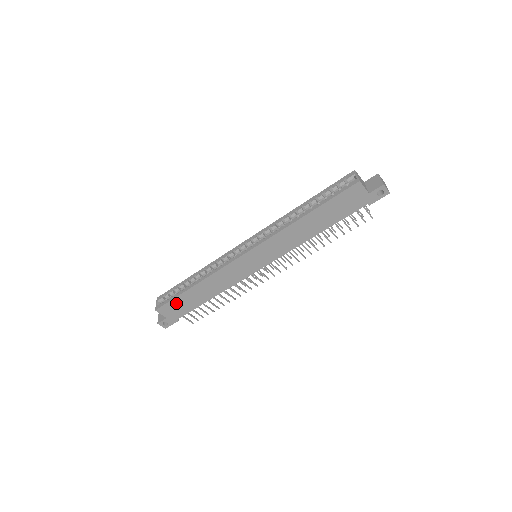
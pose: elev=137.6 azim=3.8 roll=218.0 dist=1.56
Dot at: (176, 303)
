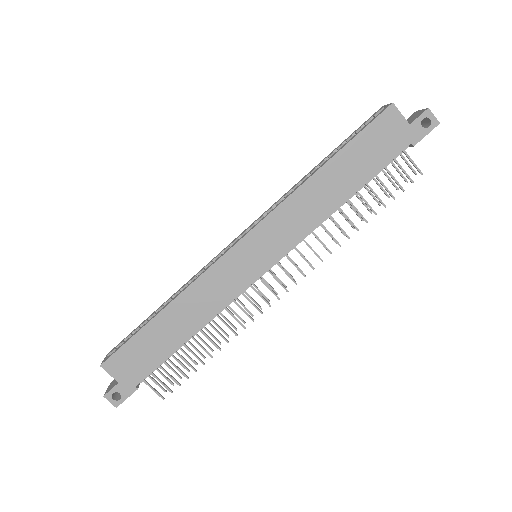
Dot at: (133, 349)
